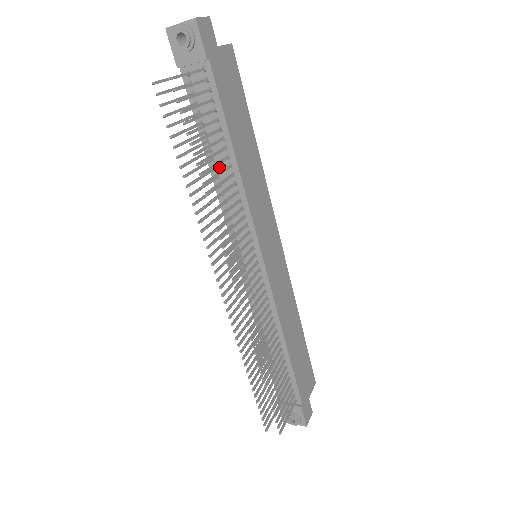
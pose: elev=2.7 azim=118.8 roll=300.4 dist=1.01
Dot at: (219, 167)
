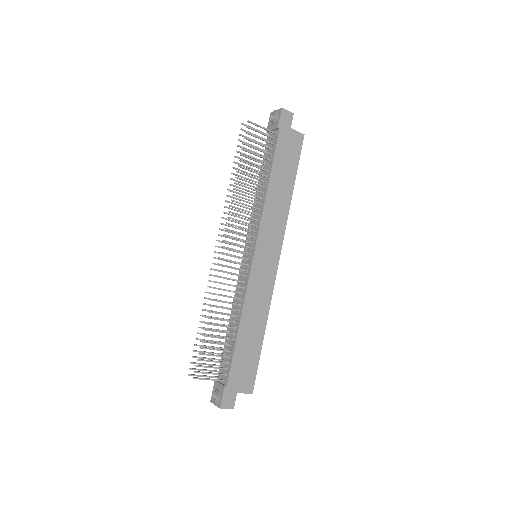
Dot at: (260, 188)
